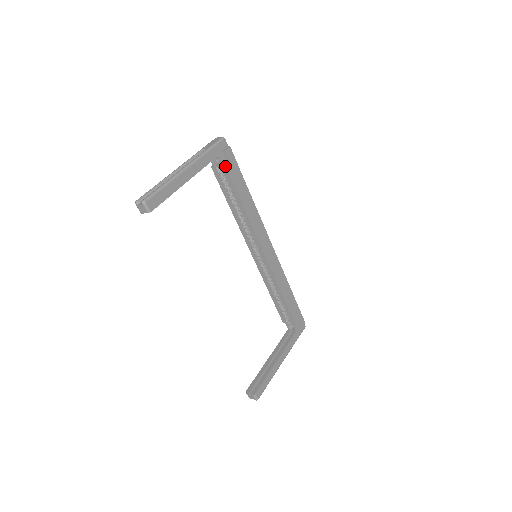
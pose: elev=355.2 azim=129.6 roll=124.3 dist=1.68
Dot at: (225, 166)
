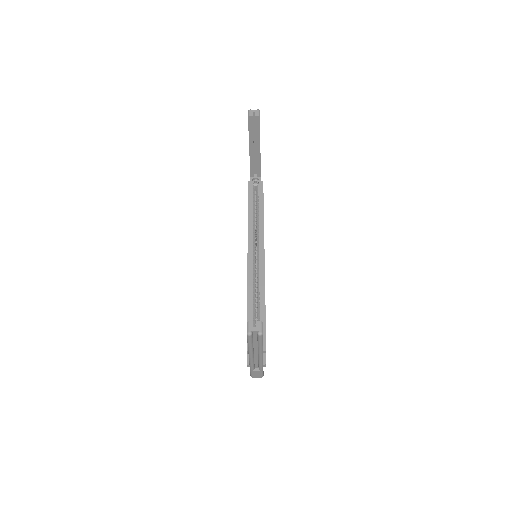
Dot at: occluded
